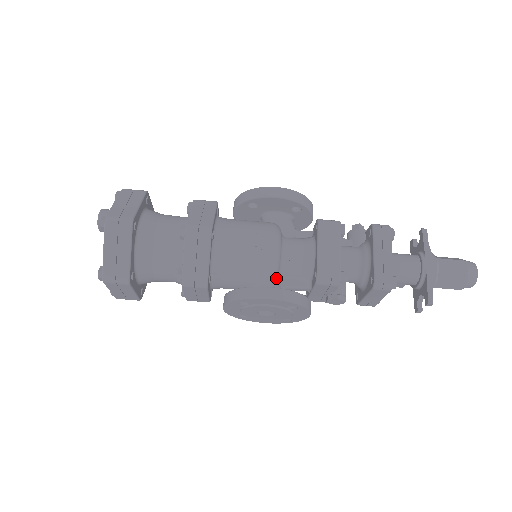
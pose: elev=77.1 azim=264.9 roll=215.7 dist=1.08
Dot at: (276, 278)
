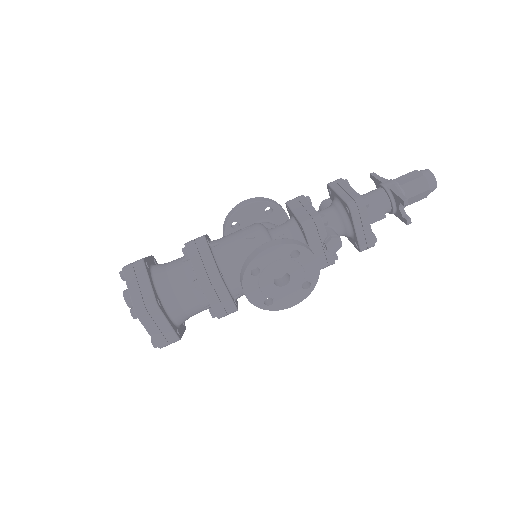
Dot at: occluded
